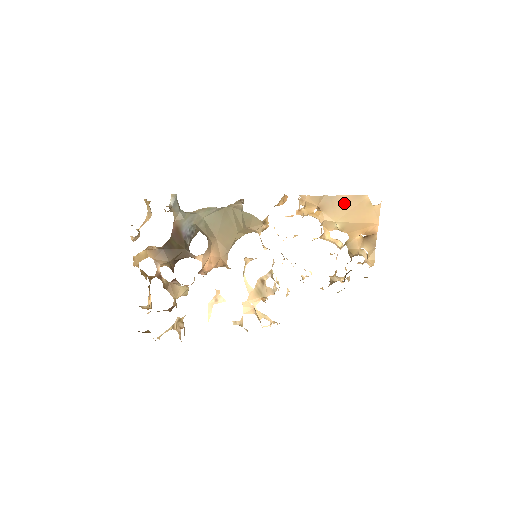
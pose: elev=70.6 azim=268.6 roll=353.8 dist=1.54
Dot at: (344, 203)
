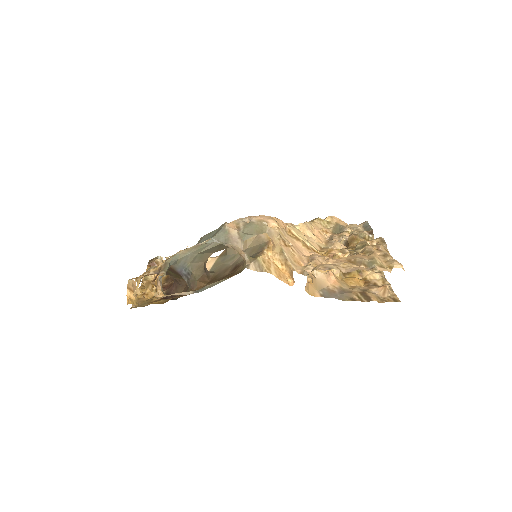
Dot at: occluded
